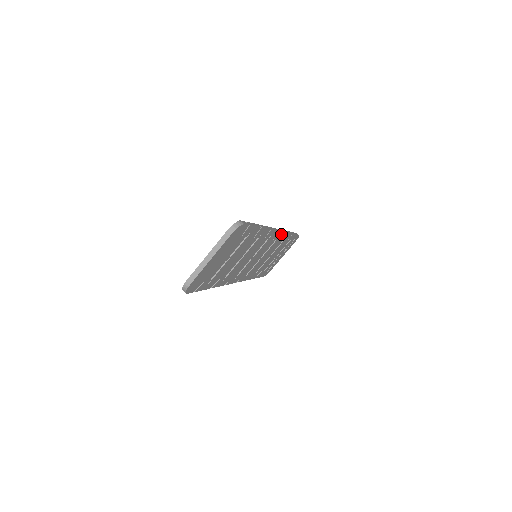
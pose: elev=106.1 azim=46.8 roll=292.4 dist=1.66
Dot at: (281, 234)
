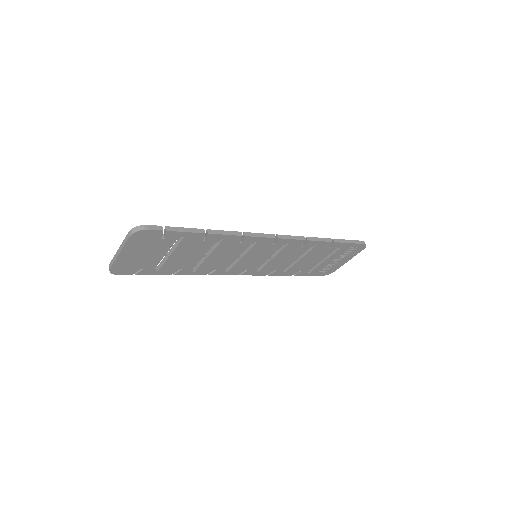
Dot at: (291, 241)
